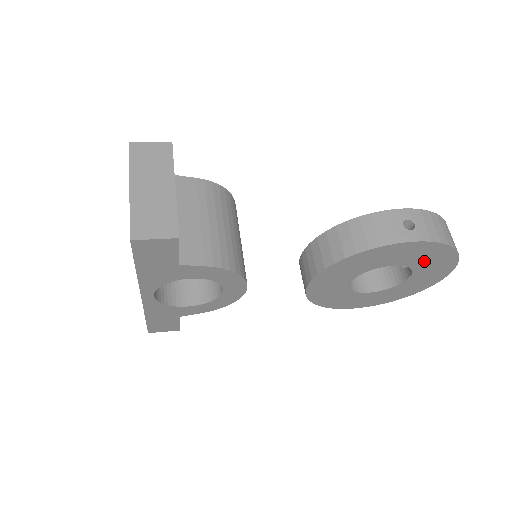
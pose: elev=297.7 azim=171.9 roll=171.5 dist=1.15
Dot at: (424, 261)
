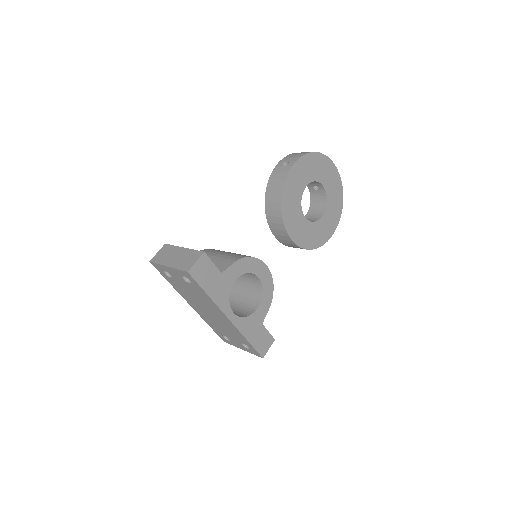
Dot at: (315, 171)
